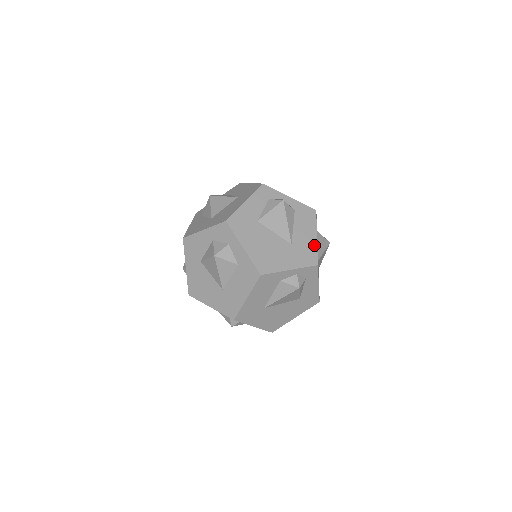
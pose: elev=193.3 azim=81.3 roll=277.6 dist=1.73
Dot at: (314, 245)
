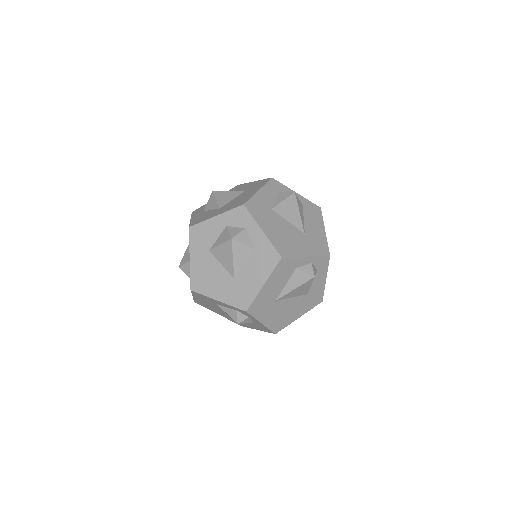
Dot at: (324, 237)
